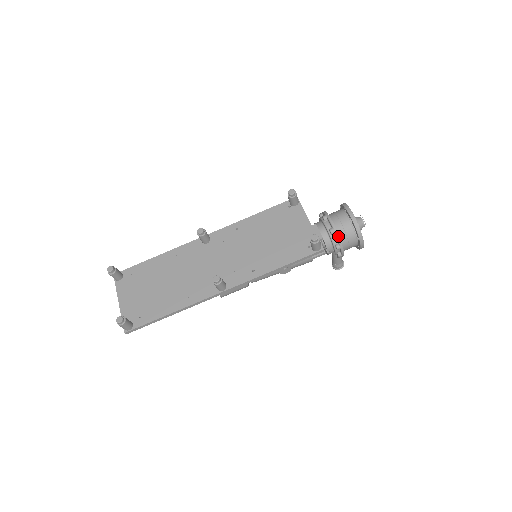
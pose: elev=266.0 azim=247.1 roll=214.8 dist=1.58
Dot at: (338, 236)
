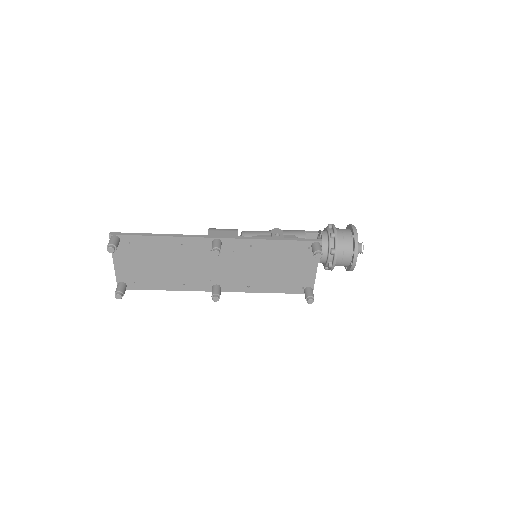
Dot at: occluded
